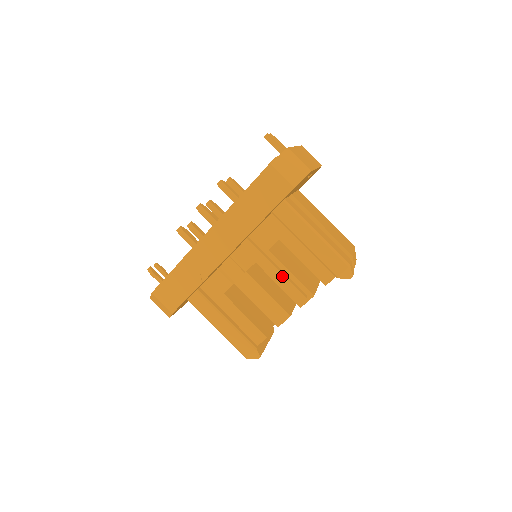
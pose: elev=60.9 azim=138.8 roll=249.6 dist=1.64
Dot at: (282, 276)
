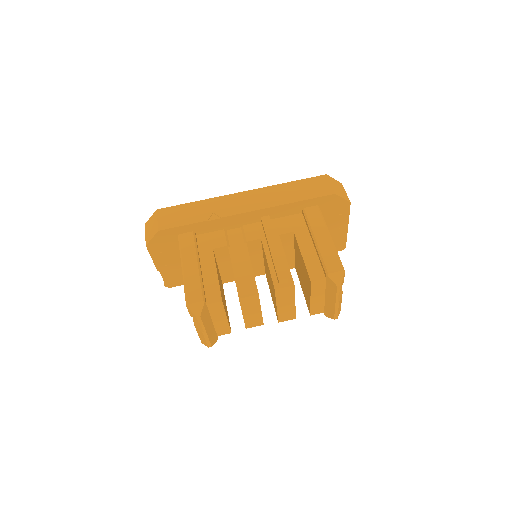
Dot at: (279, 253)
